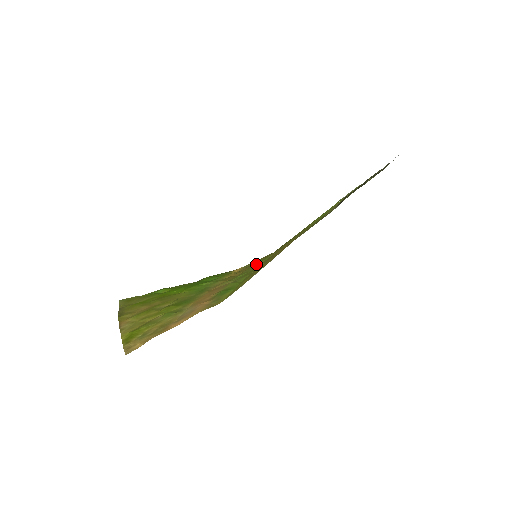
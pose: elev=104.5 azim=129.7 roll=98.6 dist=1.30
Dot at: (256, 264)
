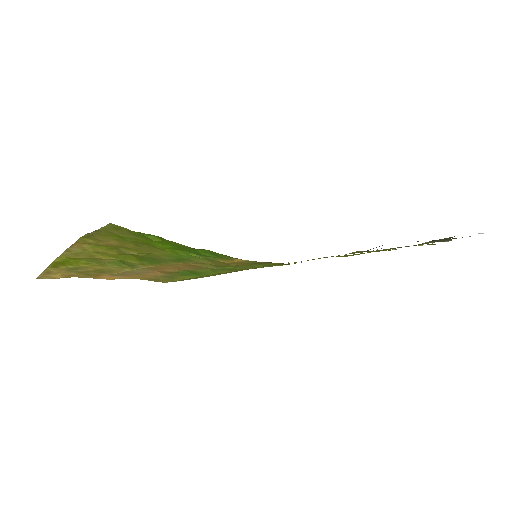
Dot at: (258, 265)
